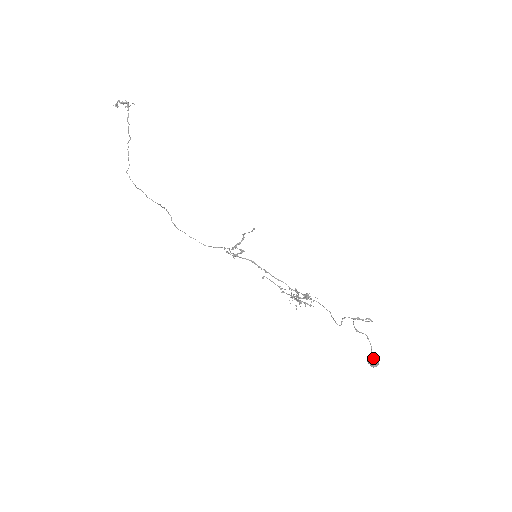
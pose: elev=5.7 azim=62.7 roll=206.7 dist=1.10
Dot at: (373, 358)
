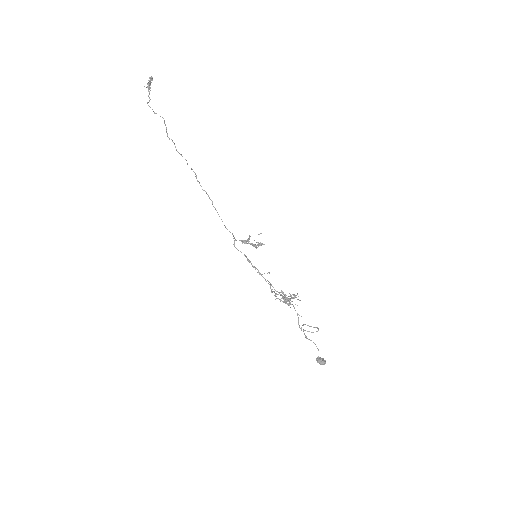
Dot at: (322, 358)
